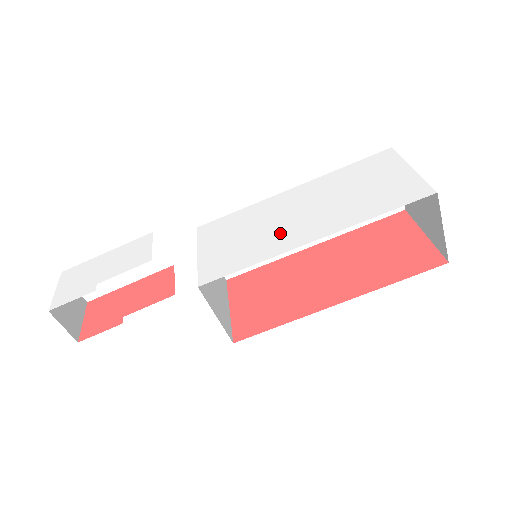
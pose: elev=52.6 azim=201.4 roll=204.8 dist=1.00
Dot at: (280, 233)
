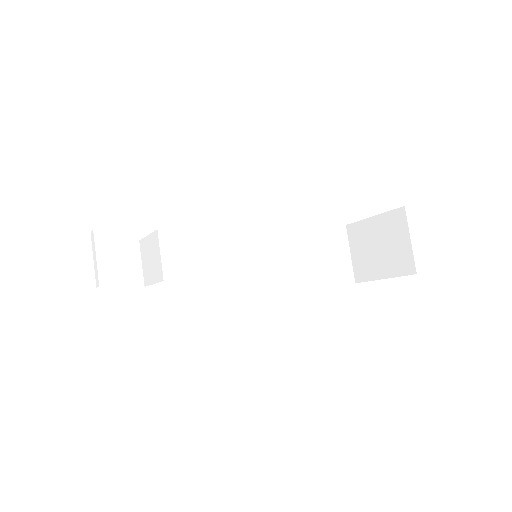
Dot at: occluded
